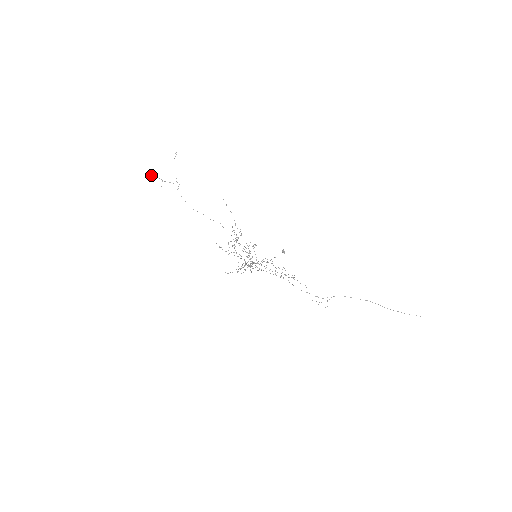
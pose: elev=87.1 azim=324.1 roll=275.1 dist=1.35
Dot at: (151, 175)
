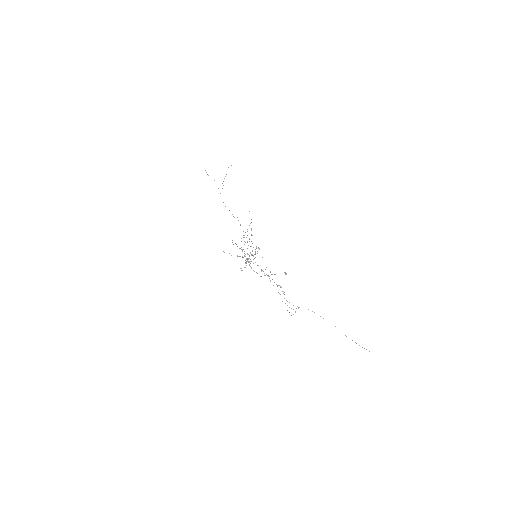
Dot at: occluded
